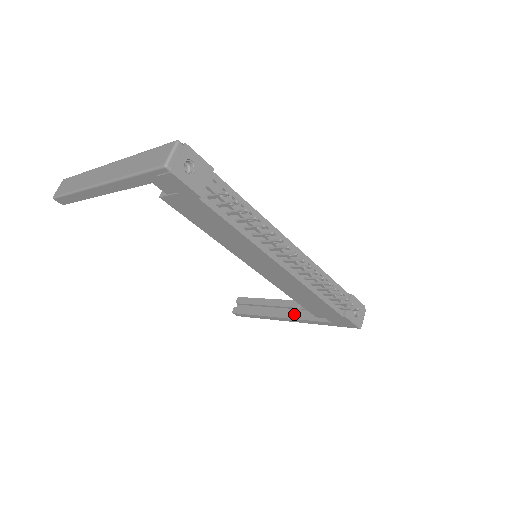
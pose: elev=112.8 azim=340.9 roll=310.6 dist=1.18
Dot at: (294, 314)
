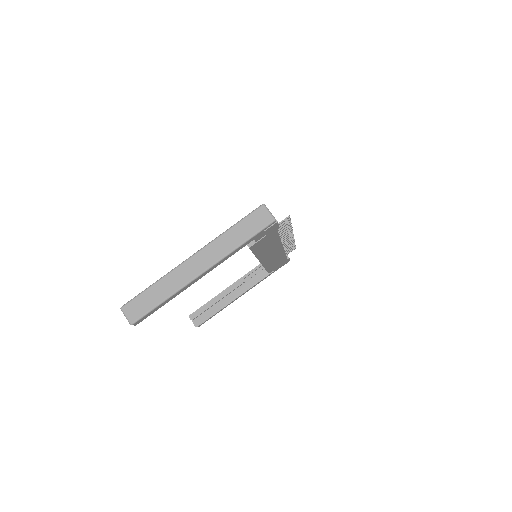
Dot at: (246, 287)
